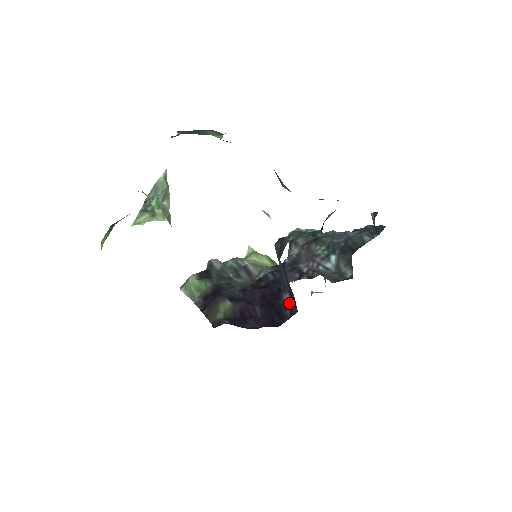
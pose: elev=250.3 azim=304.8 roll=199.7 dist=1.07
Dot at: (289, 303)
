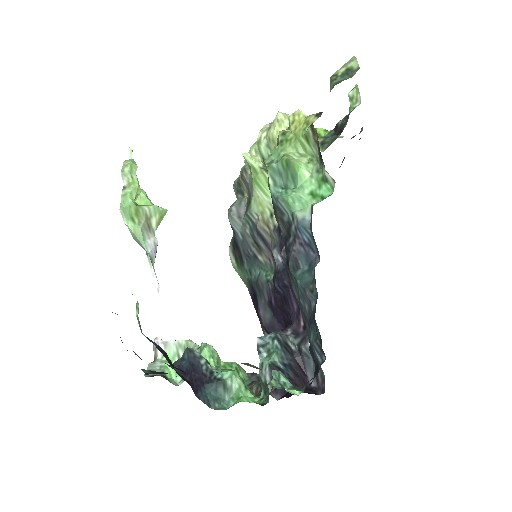
Dot at: occluded
